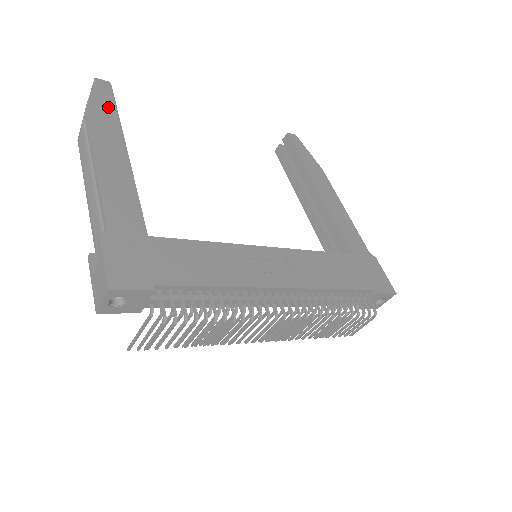
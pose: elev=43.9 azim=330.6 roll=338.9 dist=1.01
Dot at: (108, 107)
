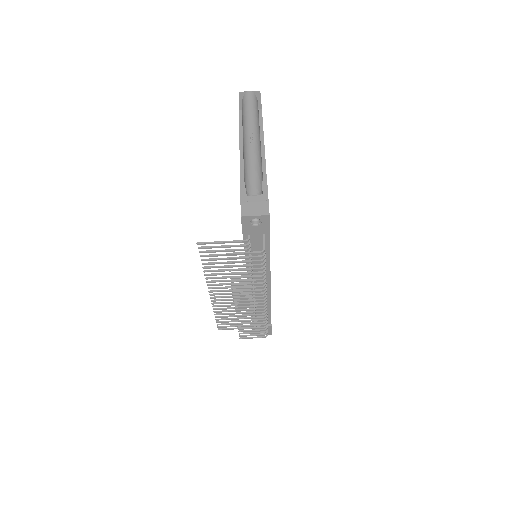
Dot at: occluded
